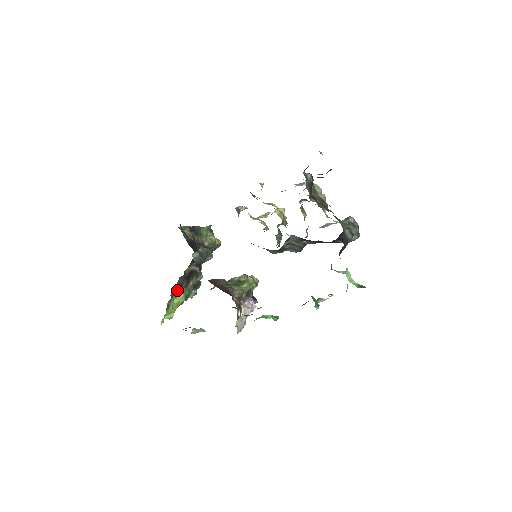
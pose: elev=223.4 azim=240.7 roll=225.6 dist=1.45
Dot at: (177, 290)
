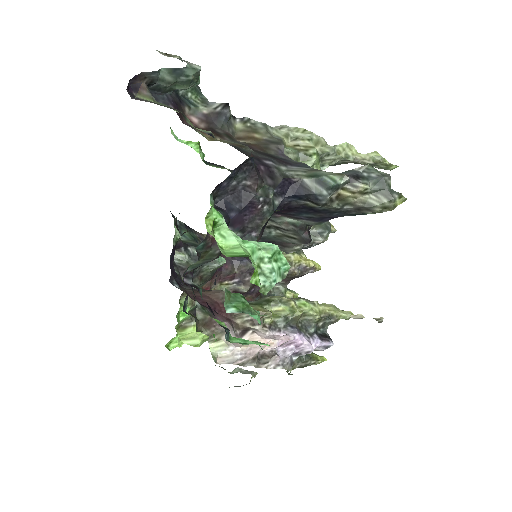
Dot at: occluded
